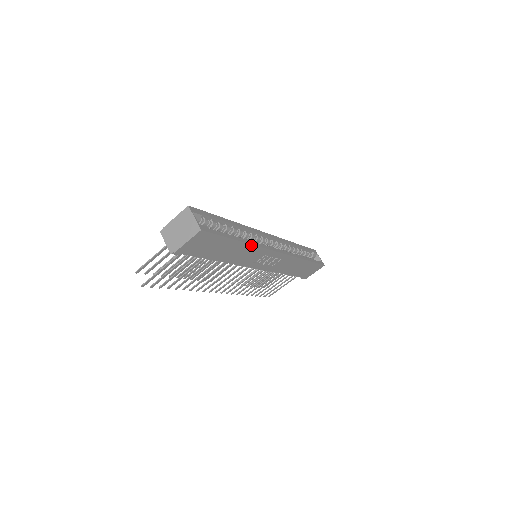
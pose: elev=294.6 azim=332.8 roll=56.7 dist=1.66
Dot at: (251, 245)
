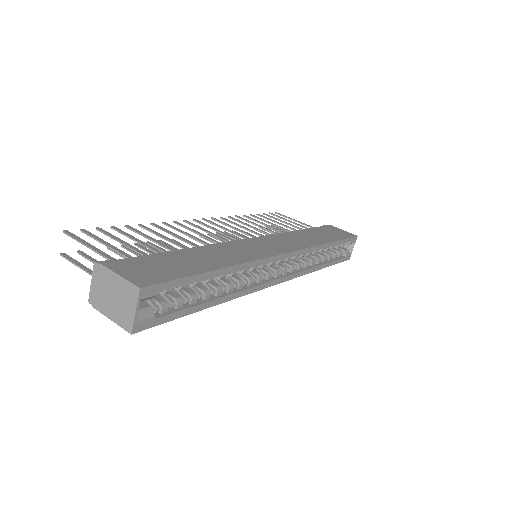
Dot at: (231, 298)
